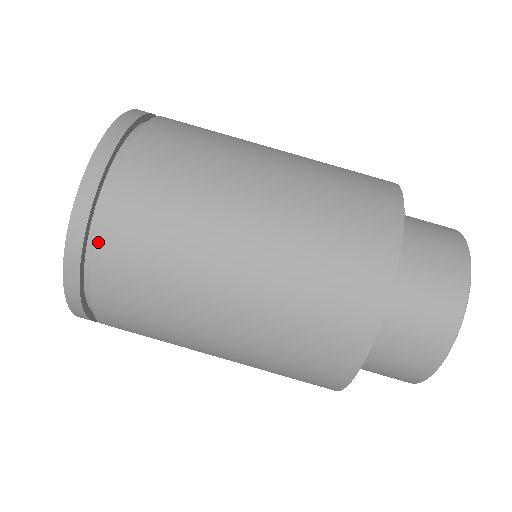
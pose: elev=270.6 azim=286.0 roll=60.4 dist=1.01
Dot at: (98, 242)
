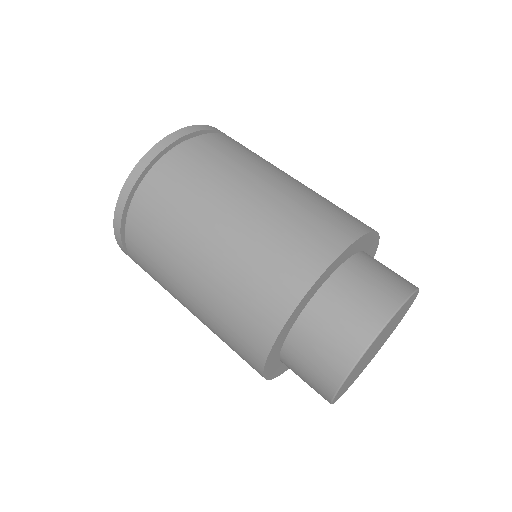
Dot at: (143, 186)
